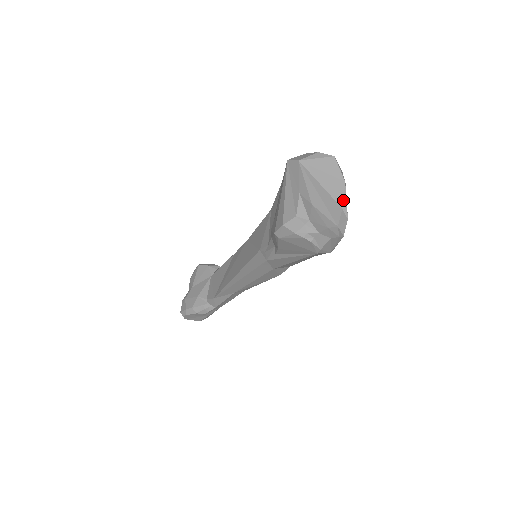
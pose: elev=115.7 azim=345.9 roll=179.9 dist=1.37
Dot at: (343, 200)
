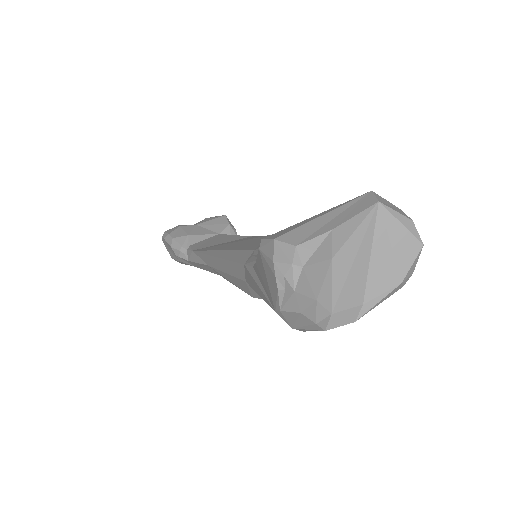
Dot at: (375, 297)
